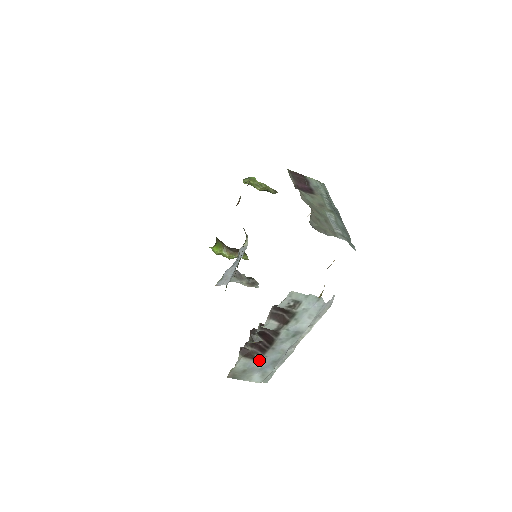
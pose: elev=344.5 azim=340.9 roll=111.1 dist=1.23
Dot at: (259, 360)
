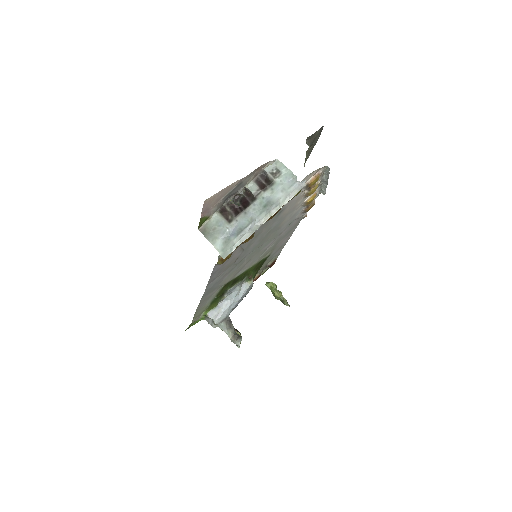
Dot at: (230, 222)
